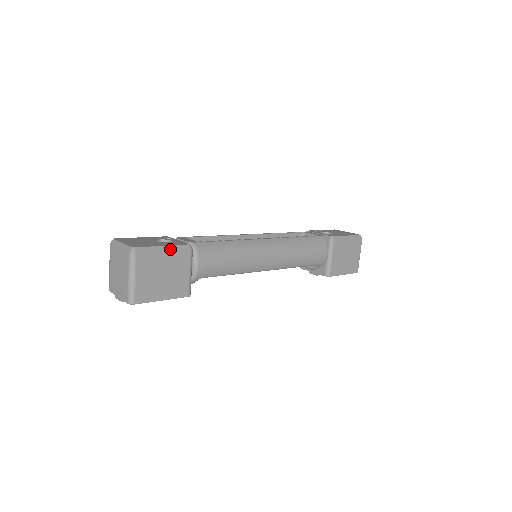
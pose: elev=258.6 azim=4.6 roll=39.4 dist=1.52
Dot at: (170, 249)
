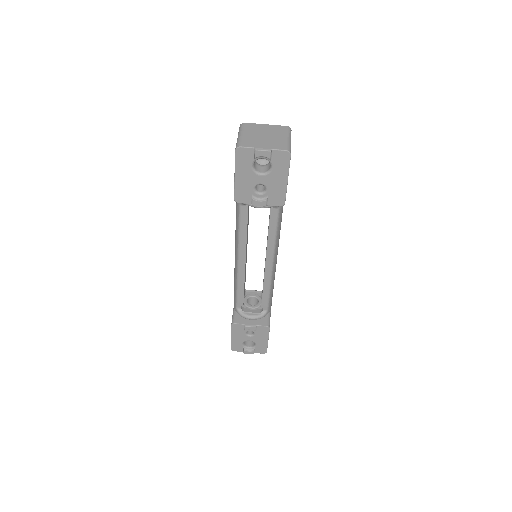
Dot at: occluded
